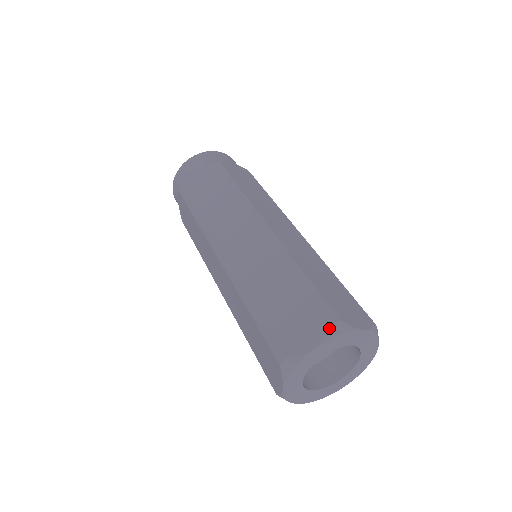
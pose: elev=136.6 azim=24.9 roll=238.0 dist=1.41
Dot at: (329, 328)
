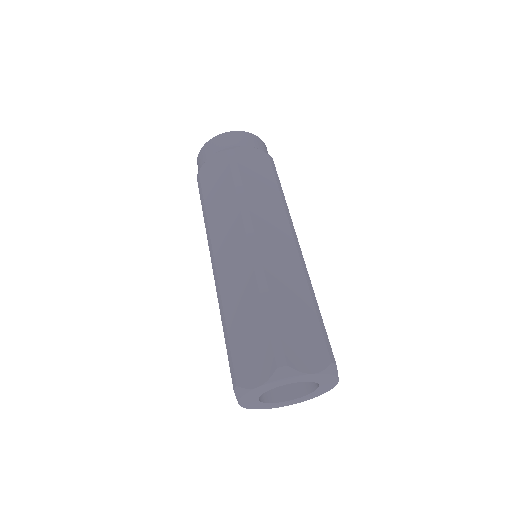
Dot at: (329, 365)
